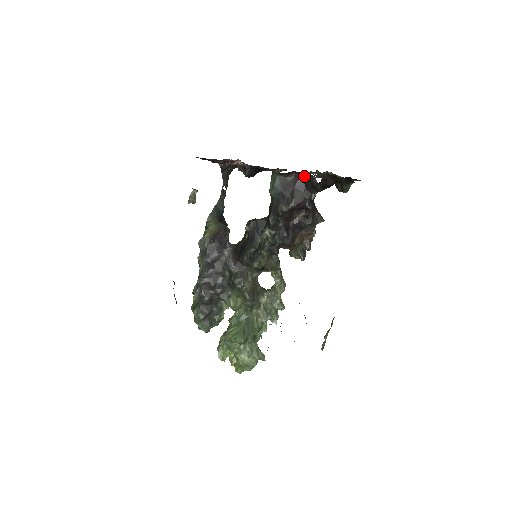
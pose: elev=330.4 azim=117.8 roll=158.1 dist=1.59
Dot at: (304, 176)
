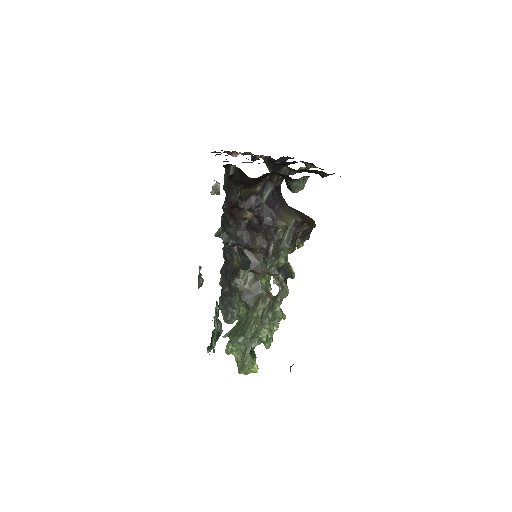
Dot at: occluded
